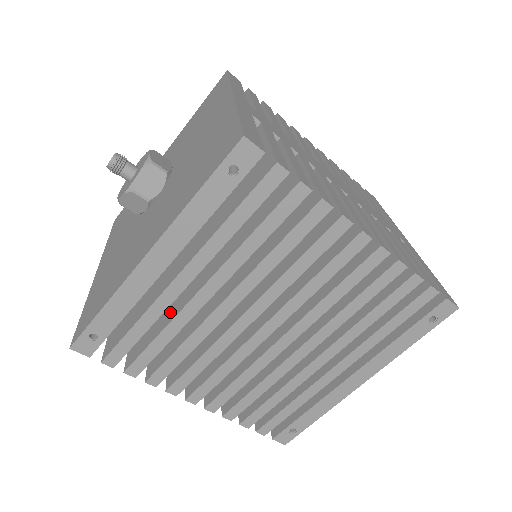
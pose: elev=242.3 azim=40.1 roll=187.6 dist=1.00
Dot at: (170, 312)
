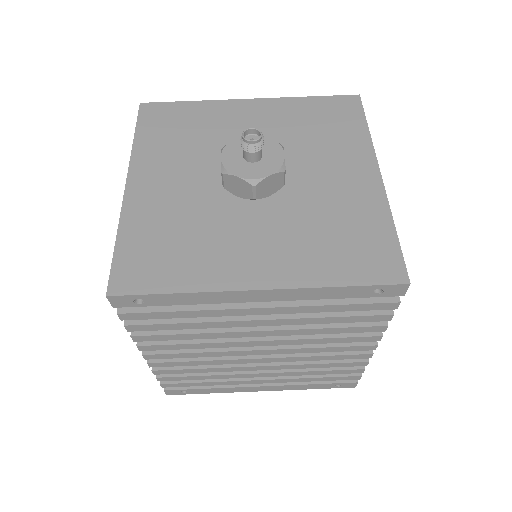
Dot at: occluded
